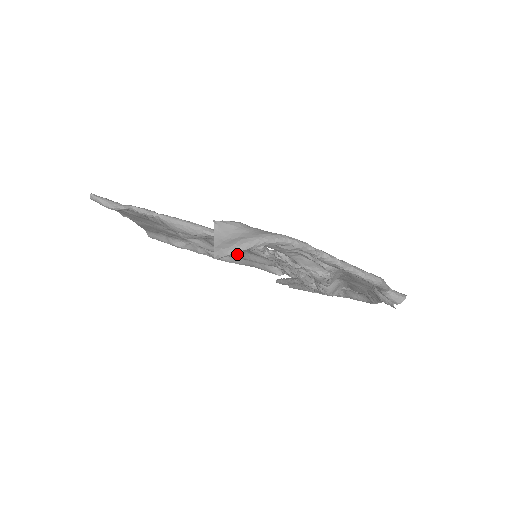
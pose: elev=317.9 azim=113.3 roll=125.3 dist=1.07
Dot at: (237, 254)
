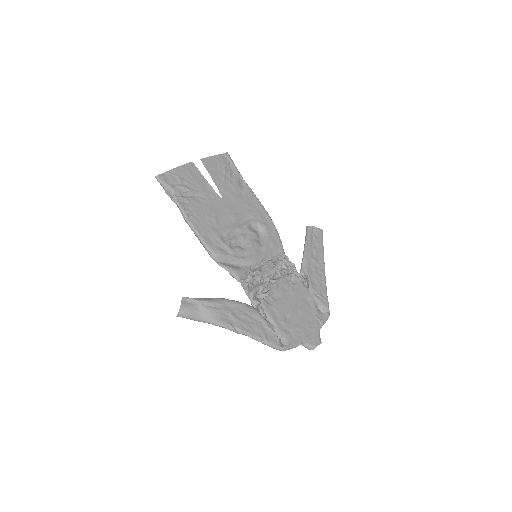
Dot at: (255, 234)
